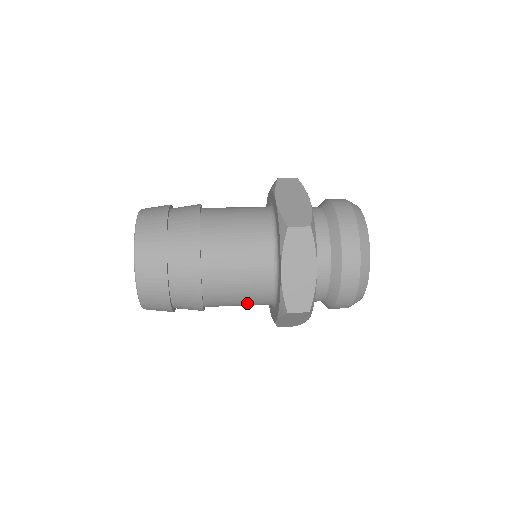
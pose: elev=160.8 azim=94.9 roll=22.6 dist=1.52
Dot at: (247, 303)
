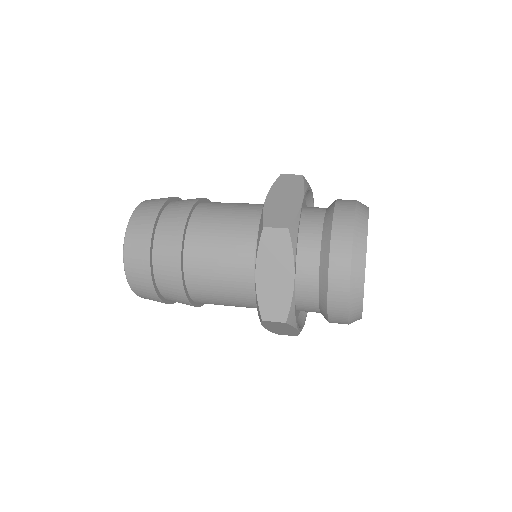
Dot at: (229, 263)
